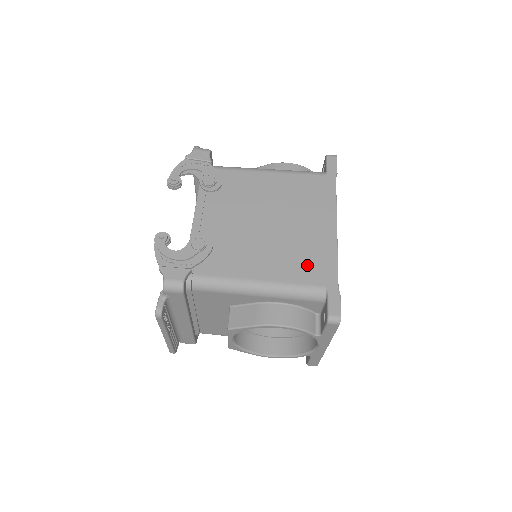
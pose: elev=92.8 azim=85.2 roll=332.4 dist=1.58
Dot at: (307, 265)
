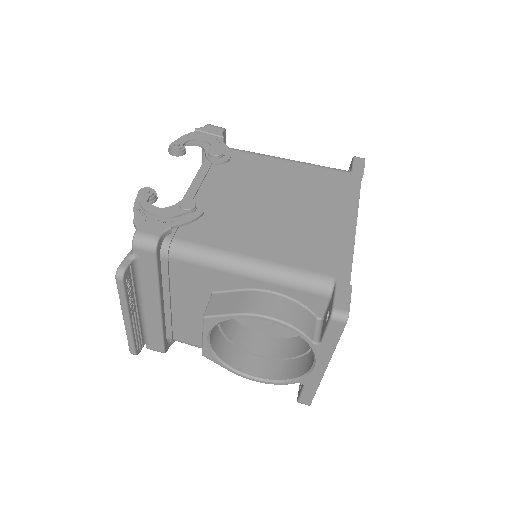
Dot at: (315, 251)
